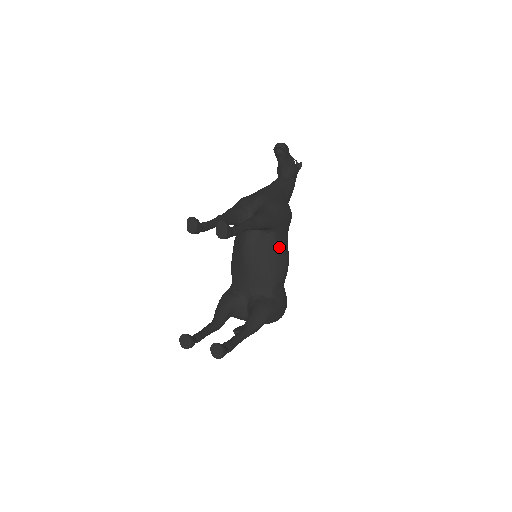
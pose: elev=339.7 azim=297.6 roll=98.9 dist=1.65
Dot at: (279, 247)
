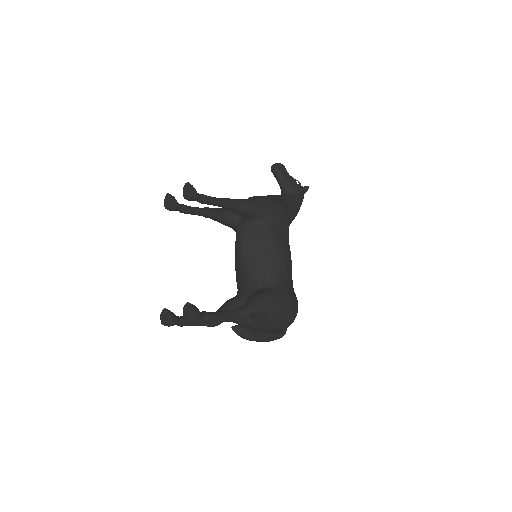
Dot at: (273, 237)
